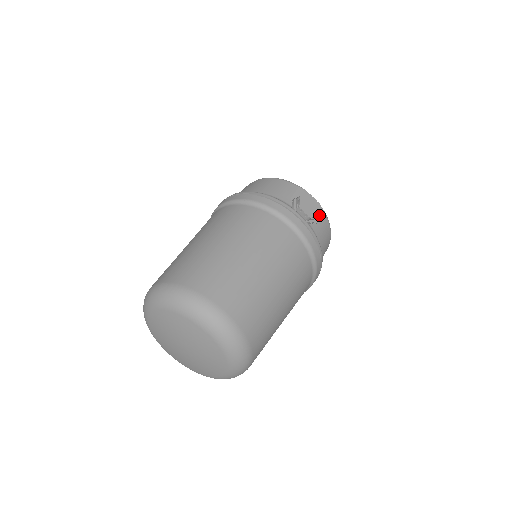
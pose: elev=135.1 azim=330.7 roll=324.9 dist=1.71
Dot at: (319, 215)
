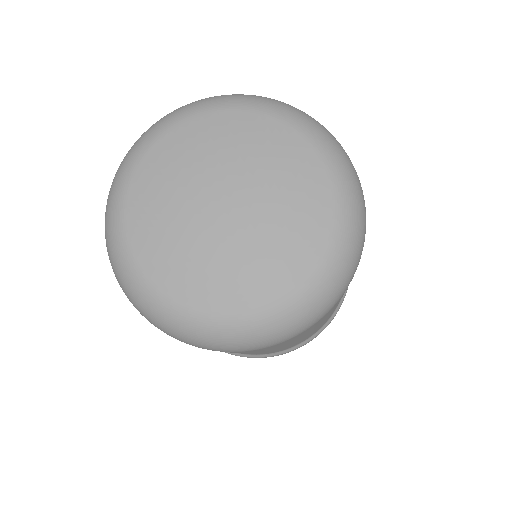
Dot at: occluded
